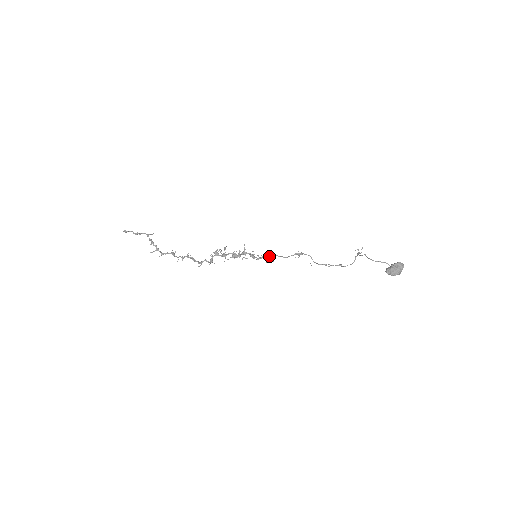
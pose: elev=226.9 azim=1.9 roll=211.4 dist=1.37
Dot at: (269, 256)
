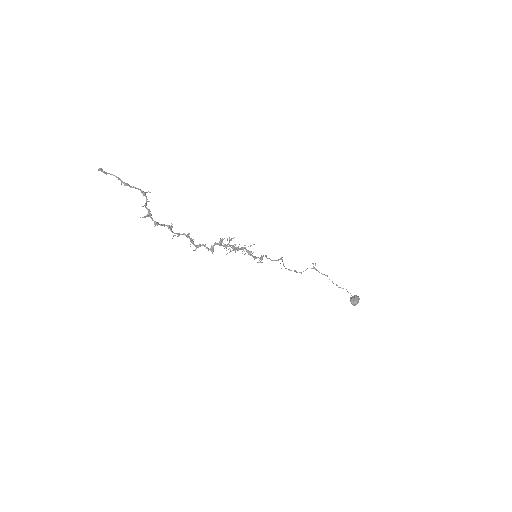
Dot at: (261, 256)
